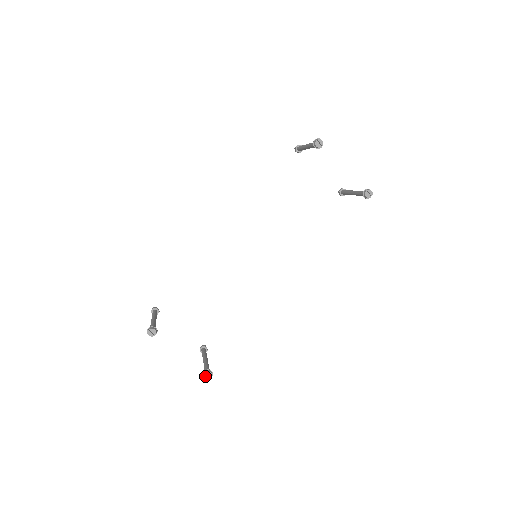
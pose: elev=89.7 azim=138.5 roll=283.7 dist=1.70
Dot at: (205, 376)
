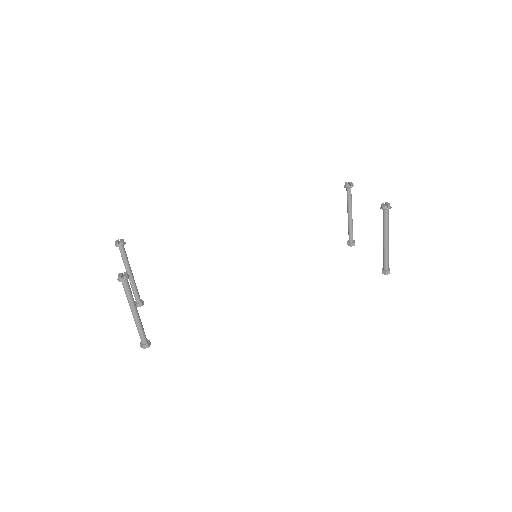
Dot at: (120, 274)
